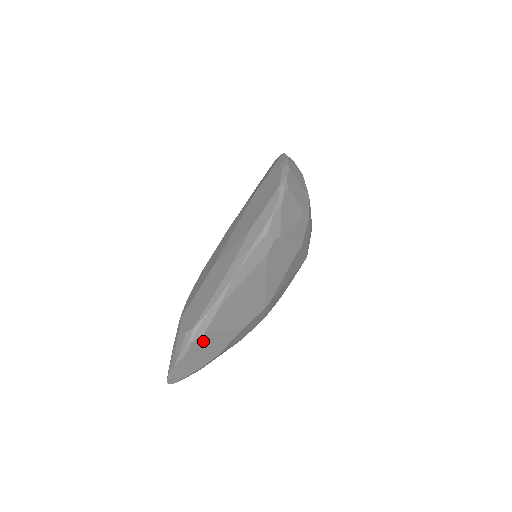
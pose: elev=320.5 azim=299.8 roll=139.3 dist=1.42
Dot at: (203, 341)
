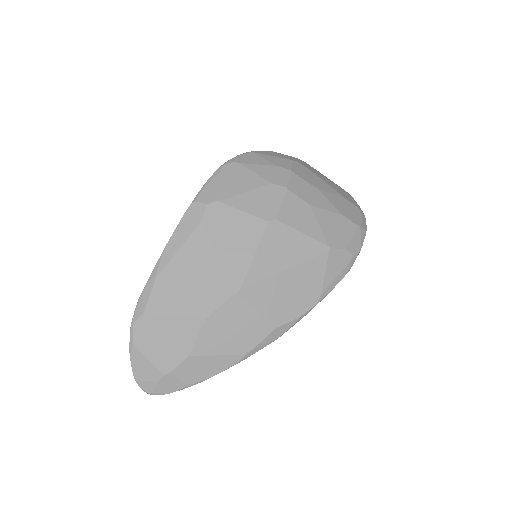
Dot at: (150, 325)
